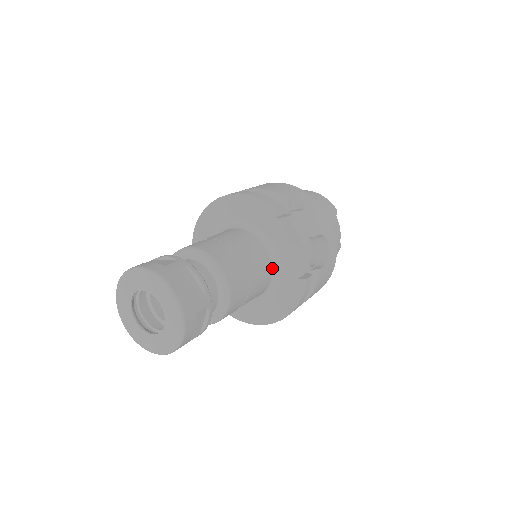
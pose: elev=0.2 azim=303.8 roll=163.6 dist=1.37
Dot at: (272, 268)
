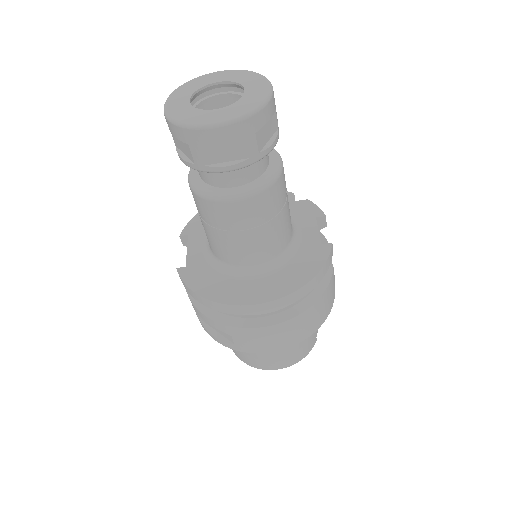
Dot at: (292, 232)
